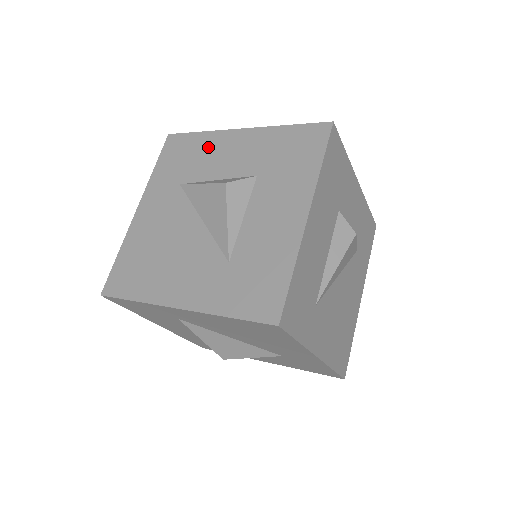
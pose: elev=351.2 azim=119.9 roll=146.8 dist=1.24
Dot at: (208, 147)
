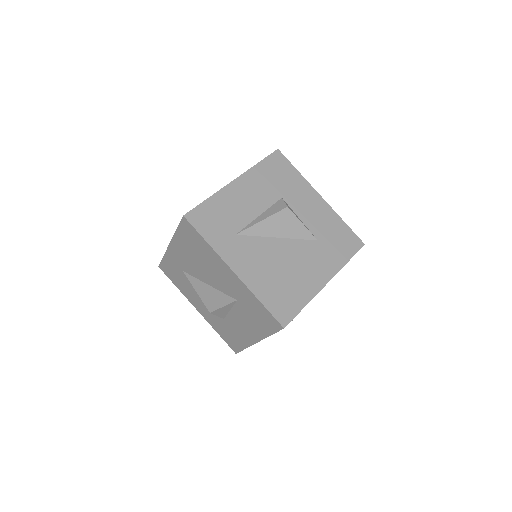
Dot at: occluded
